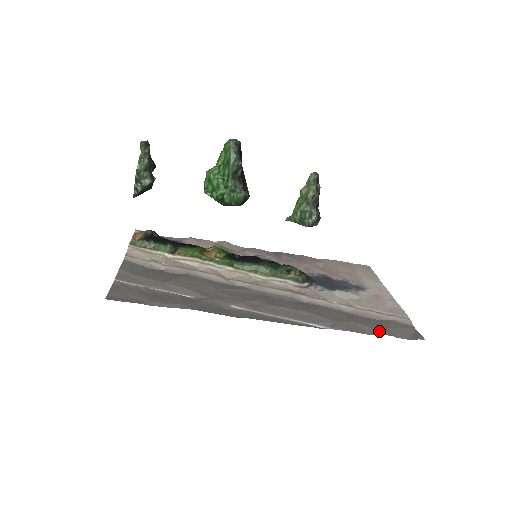
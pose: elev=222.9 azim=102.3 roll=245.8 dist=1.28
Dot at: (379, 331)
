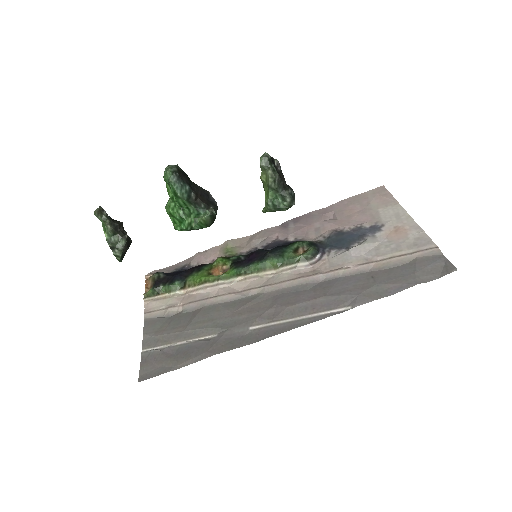
Dot at: (404, 284)
